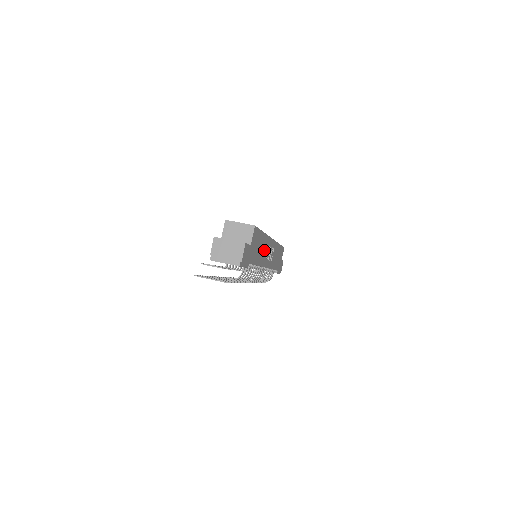
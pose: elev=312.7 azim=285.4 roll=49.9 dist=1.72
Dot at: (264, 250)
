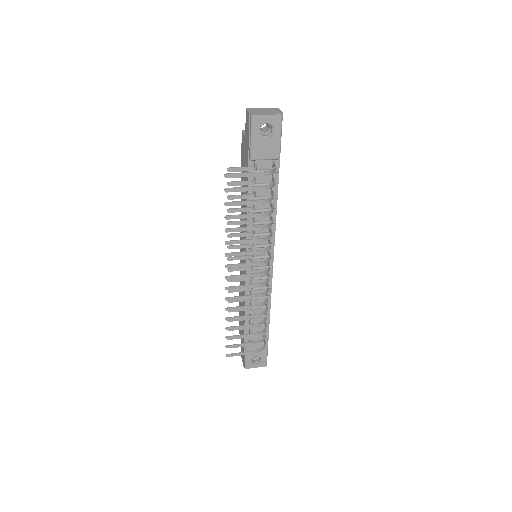
Dot at: occluded
